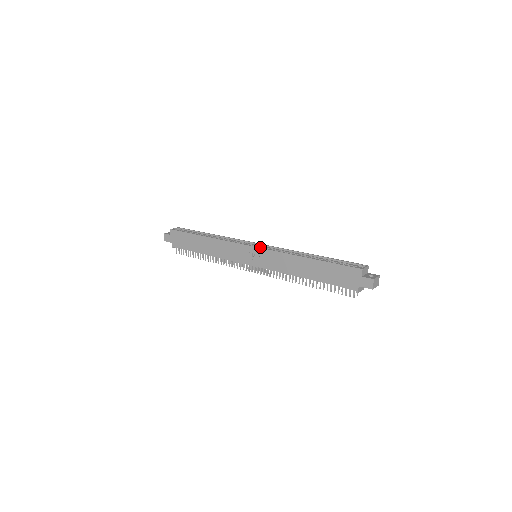
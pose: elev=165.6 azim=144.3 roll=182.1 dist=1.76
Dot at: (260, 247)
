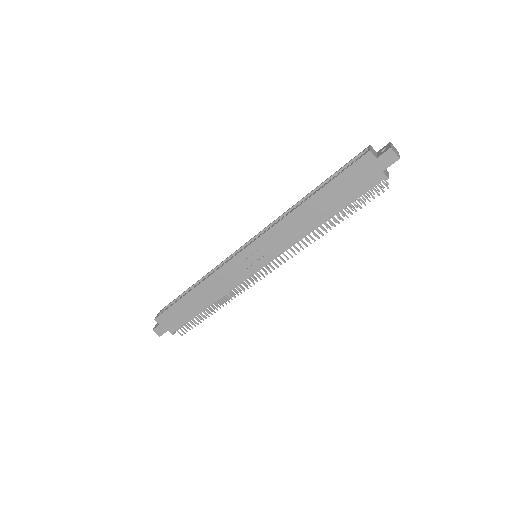
Dot at: occluded
